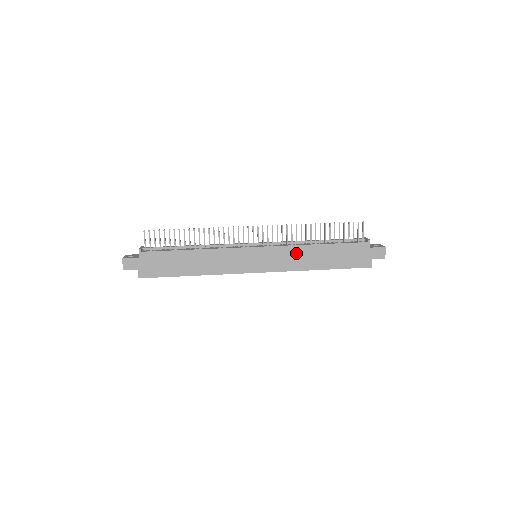
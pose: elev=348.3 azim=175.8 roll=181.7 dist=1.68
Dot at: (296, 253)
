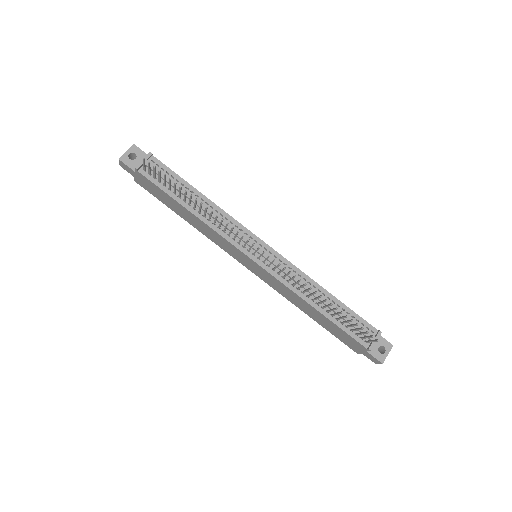
Dot at: (291, 293)
